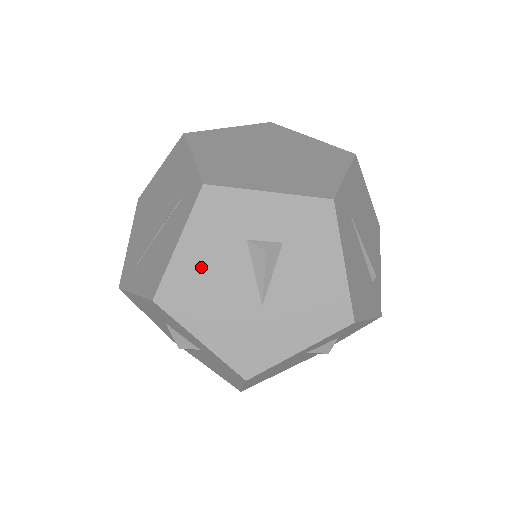
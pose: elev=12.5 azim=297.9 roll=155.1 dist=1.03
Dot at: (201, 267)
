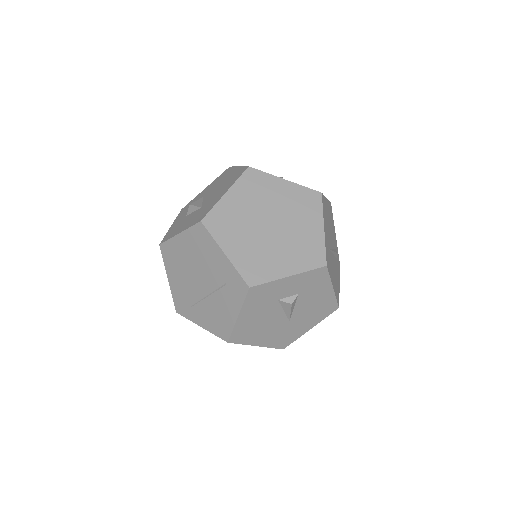
Dot at: (253, 320)
